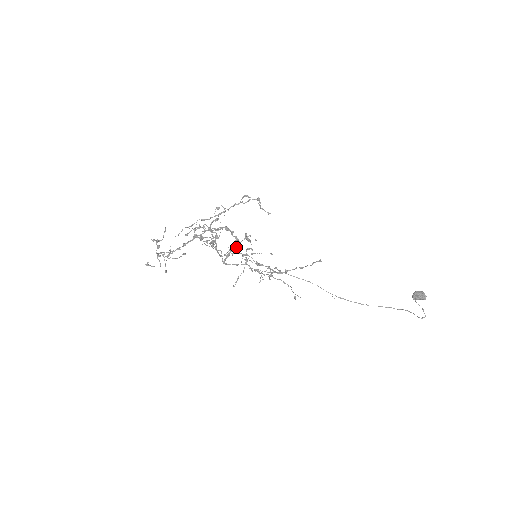
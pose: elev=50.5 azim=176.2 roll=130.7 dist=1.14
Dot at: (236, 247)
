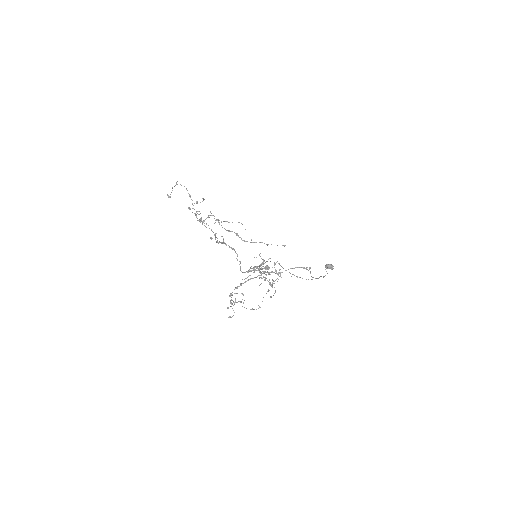
Dot at: occluded
